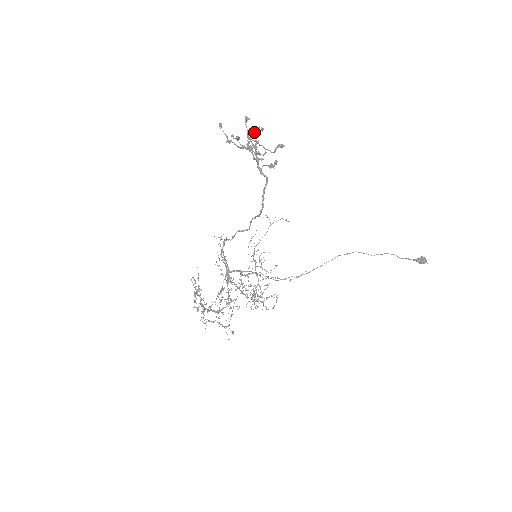
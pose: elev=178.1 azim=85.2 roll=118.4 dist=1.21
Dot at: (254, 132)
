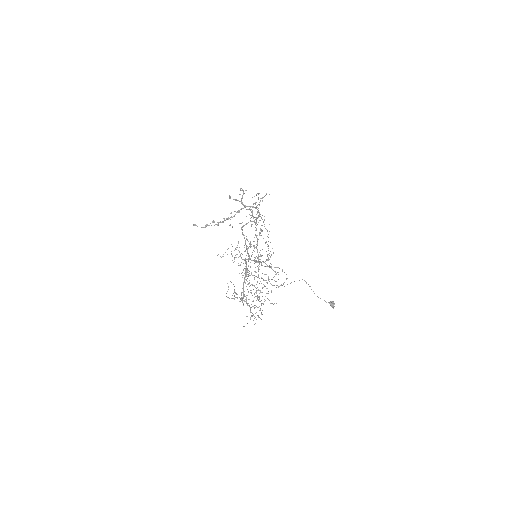
Dot at: (243, 190)
